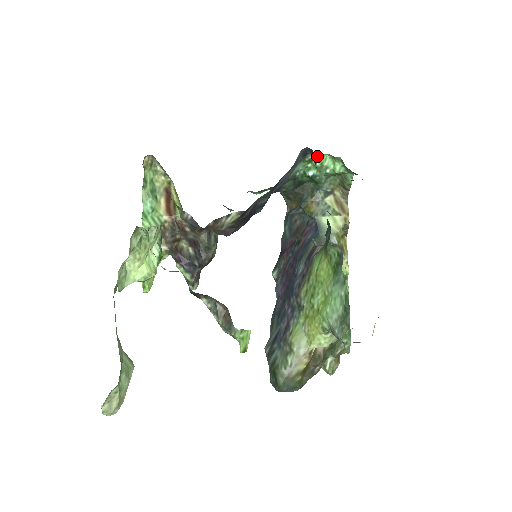
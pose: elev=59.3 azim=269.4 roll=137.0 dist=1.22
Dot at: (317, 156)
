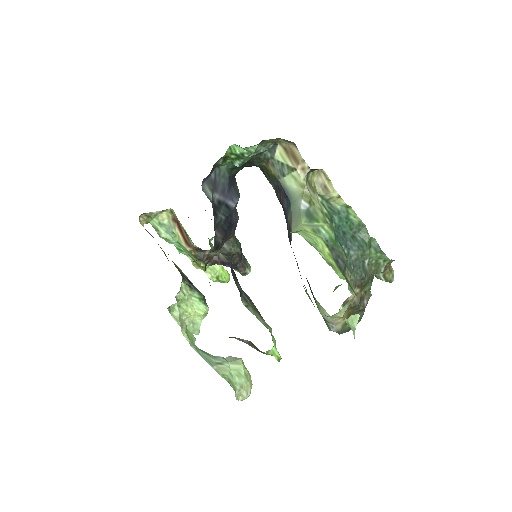
Dot at: (224, 156)
